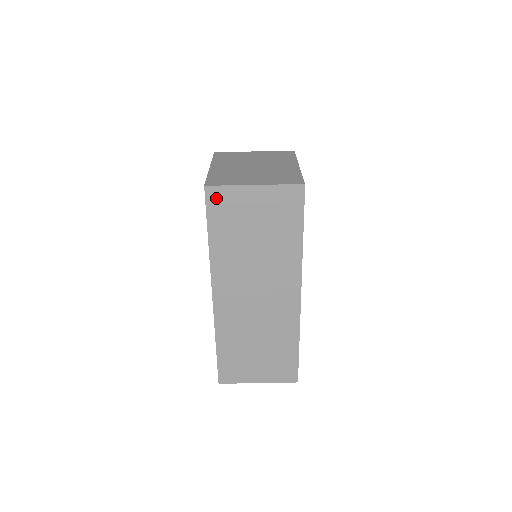
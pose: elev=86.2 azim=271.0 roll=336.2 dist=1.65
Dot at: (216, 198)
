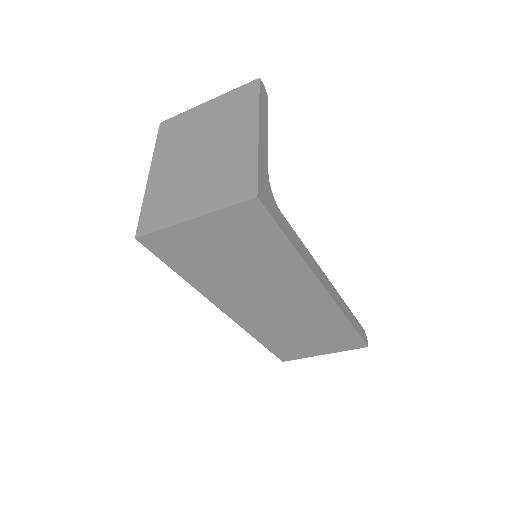
Dot at: (158, 244)
